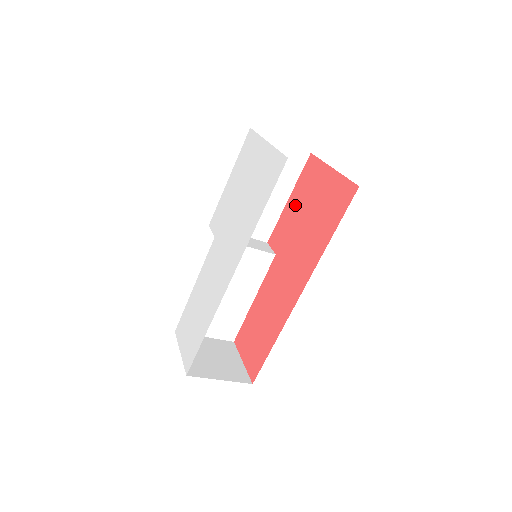
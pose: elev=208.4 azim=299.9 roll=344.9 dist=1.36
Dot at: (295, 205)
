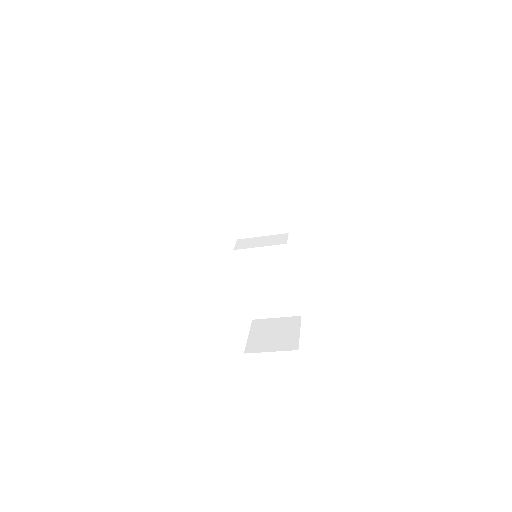
Dot at: occluded
